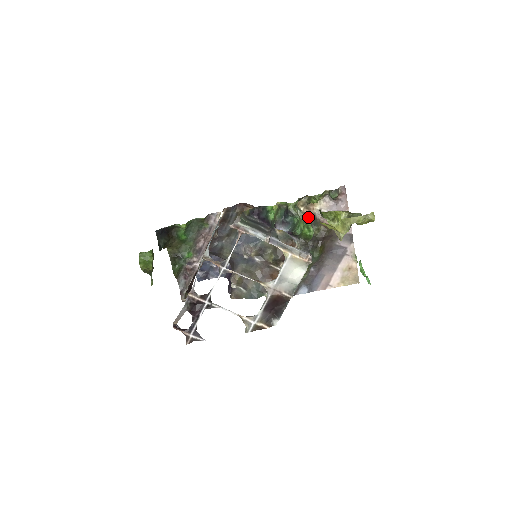
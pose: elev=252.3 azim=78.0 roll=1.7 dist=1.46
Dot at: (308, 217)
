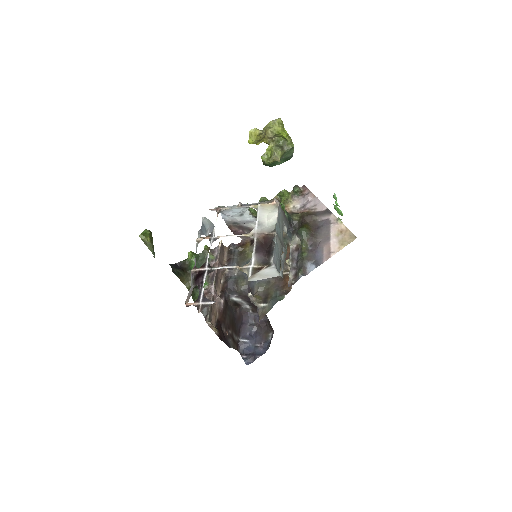
Dot at: occluded
